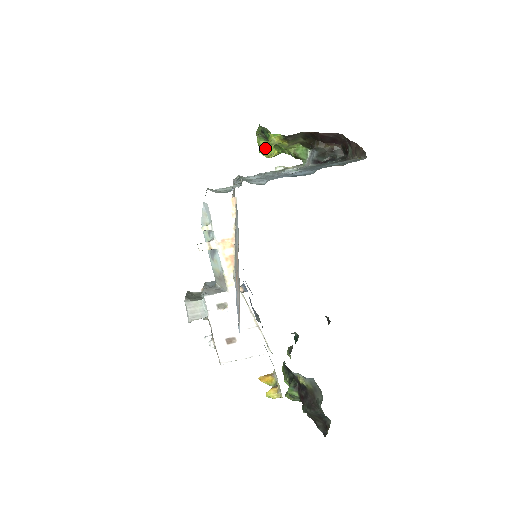
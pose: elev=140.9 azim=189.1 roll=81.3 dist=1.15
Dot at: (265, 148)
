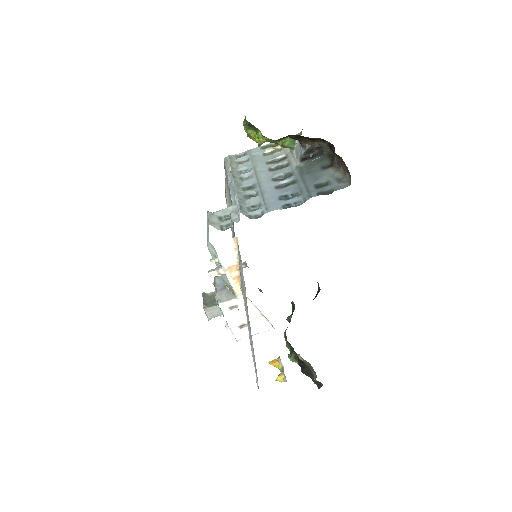
Dot at: (253, 134)
